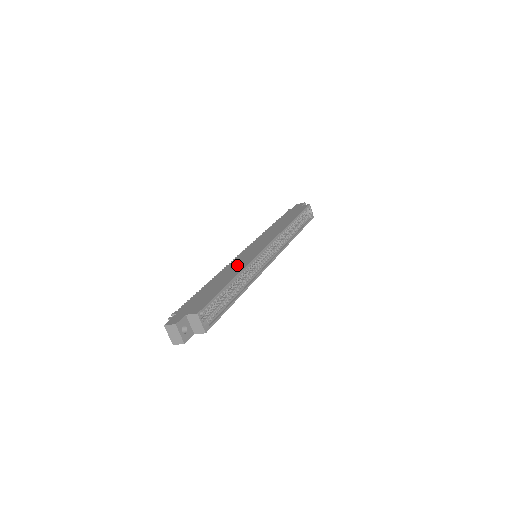
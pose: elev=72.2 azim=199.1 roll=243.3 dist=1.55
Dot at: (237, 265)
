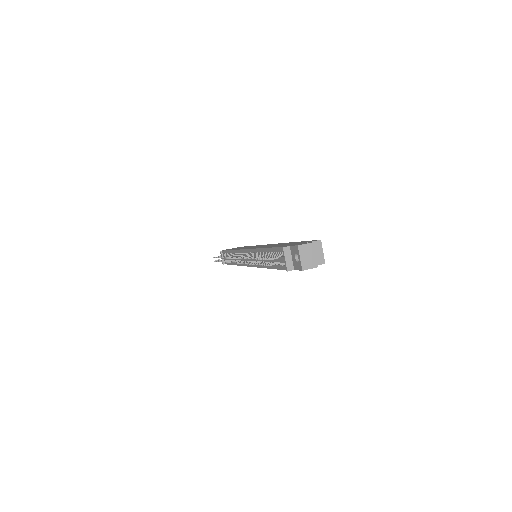
Dot at: (270, 245)
